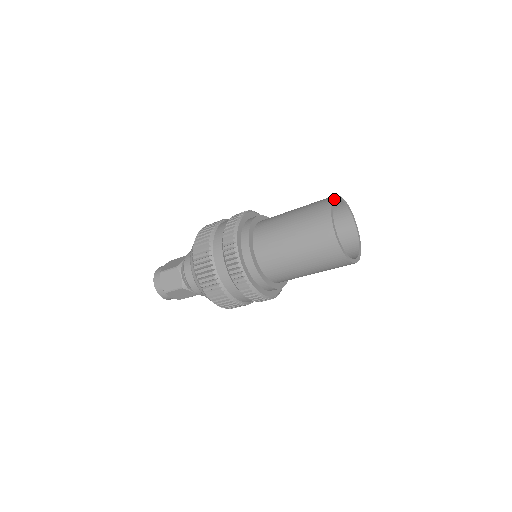
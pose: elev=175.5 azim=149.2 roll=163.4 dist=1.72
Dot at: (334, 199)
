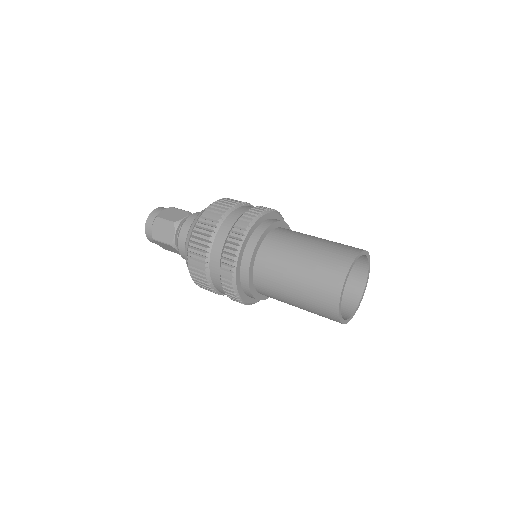
Dot at: (358, 256)
